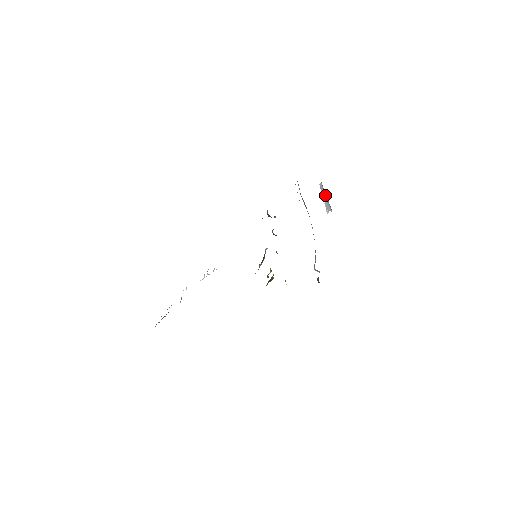
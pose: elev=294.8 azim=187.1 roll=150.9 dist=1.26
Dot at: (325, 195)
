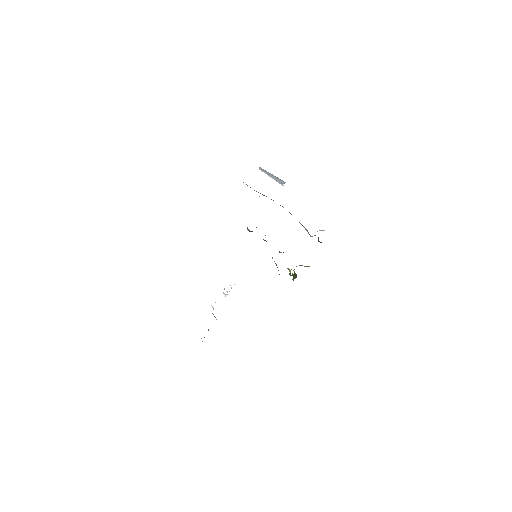
Dot at: (271, 174)
